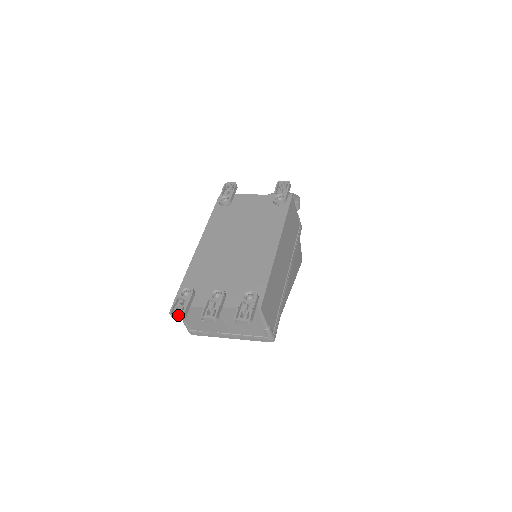
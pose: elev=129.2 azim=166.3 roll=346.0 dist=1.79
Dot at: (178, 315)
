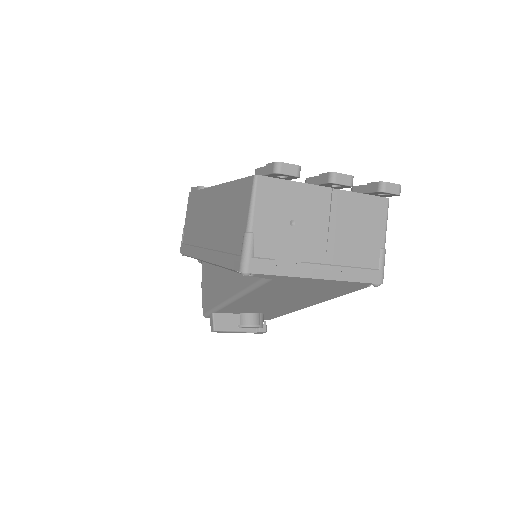
Dot at: (294, 164)
